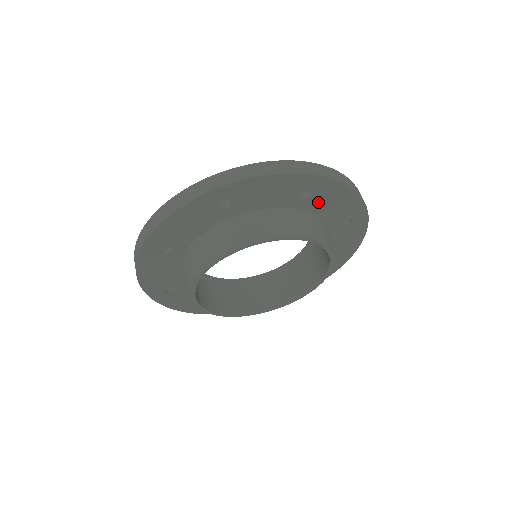
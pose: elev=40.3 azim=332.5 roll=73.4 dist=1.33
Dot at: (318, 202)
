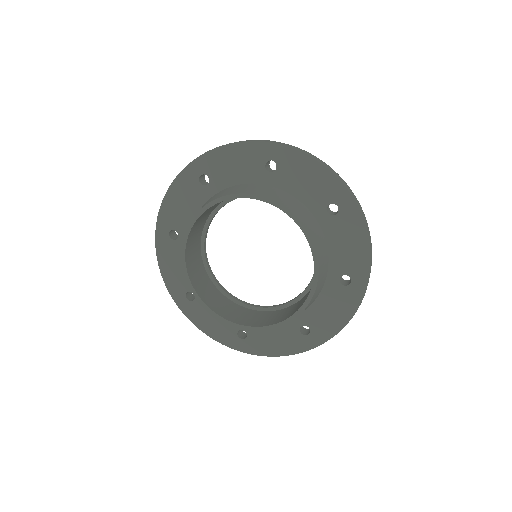
Dot at: (336, 228)
